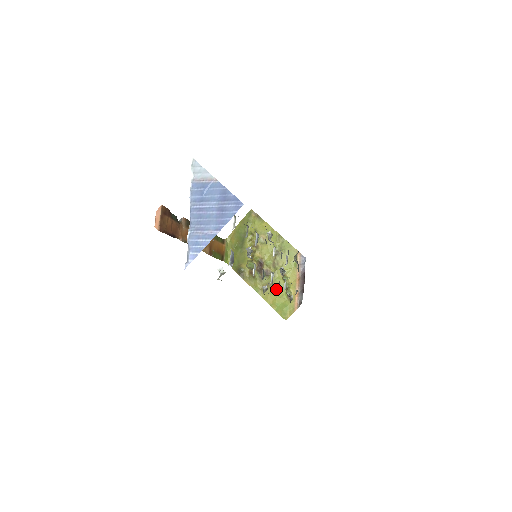
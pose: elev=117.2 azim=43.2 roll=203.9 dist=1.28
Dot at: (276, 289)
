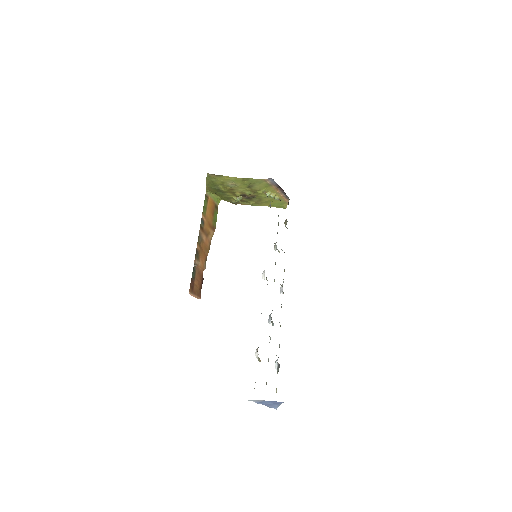
Dot at: (266, 200)
